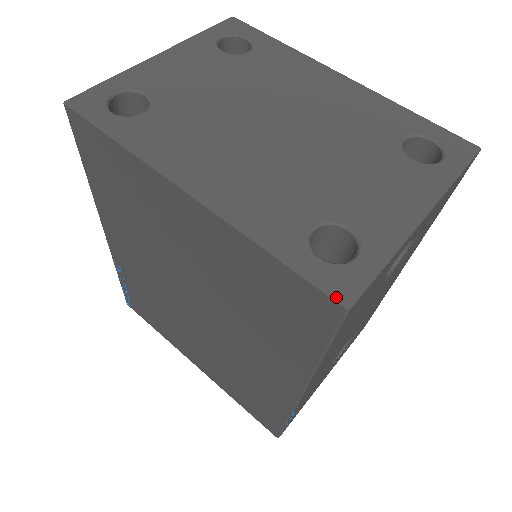
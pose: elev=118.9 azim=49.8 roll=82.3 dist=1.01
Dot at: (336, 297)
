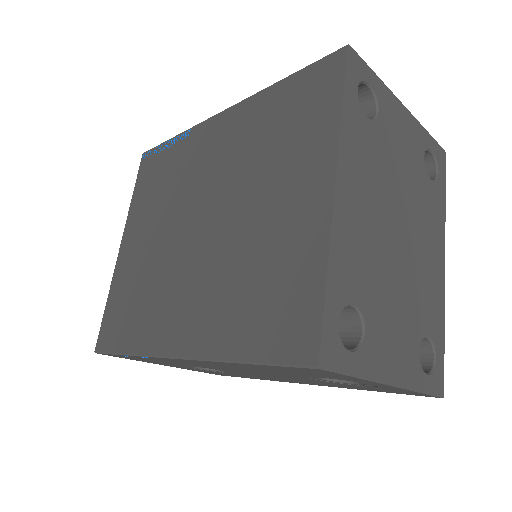
Dot at: (322, 353)
